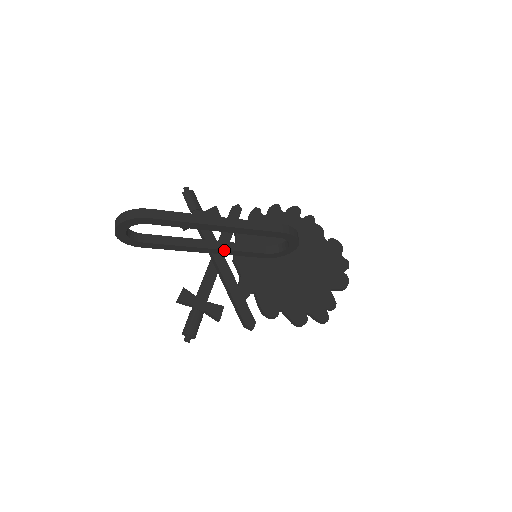
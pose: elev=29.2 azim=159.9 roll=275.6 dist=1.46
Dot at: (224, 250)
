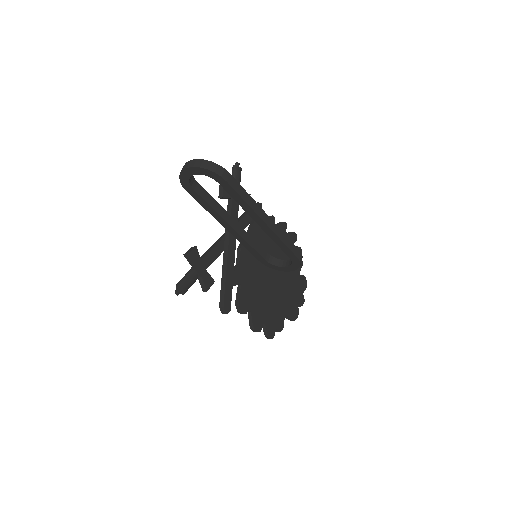
Dot at: (241, 237)
